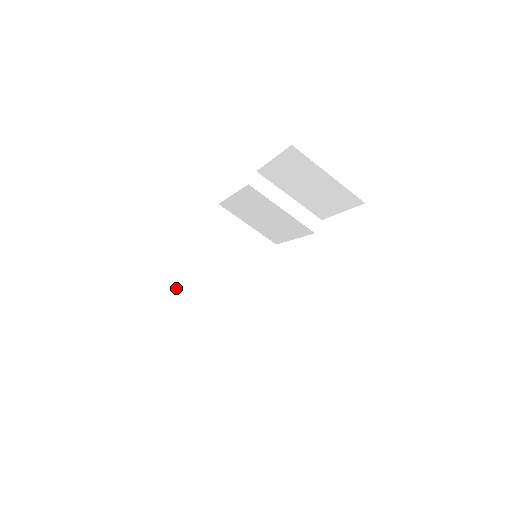
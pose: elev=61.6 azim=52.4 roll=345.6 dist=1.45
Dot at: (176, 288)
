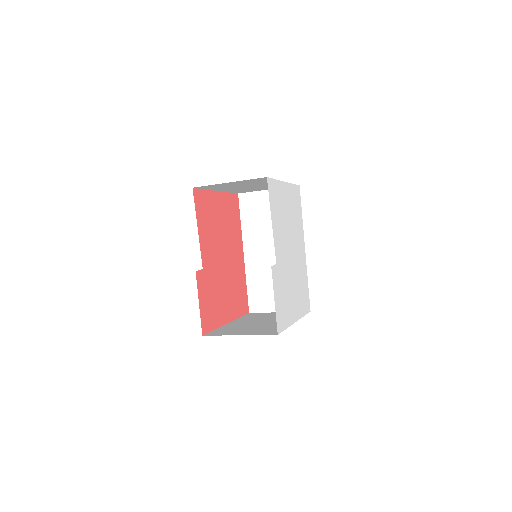
Dot at: (238, 192)
